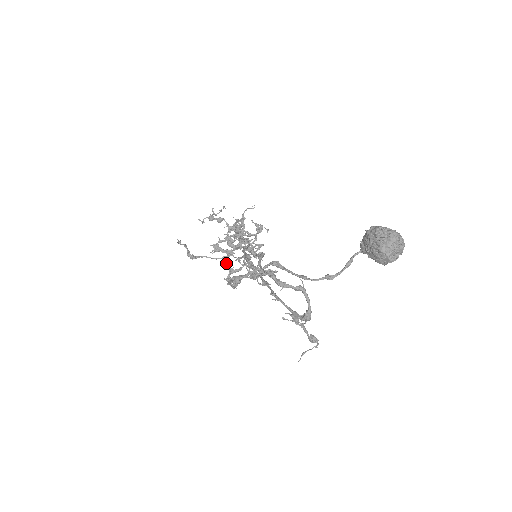
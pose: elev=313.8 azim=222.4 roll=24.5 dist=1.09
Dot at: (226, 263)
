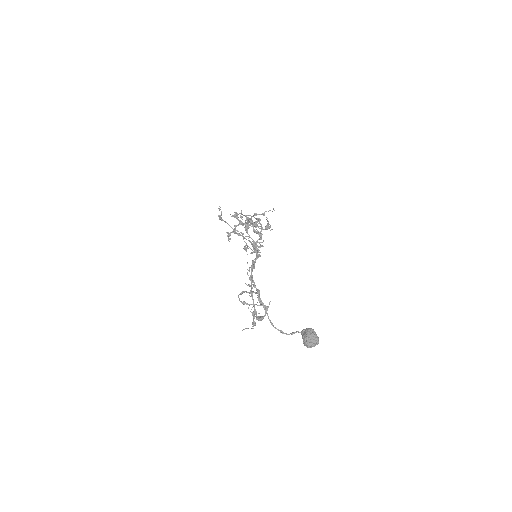
Dot at: (235, 226)
